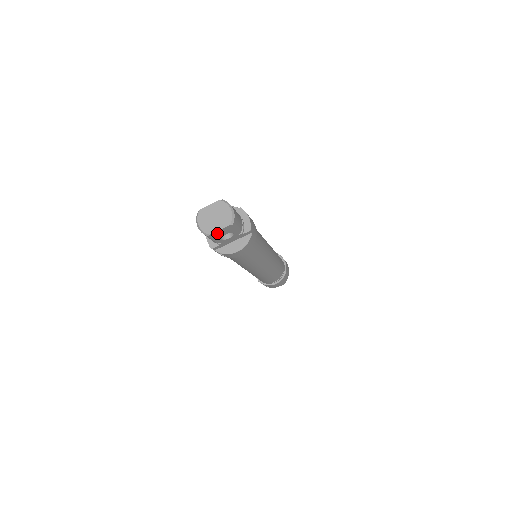
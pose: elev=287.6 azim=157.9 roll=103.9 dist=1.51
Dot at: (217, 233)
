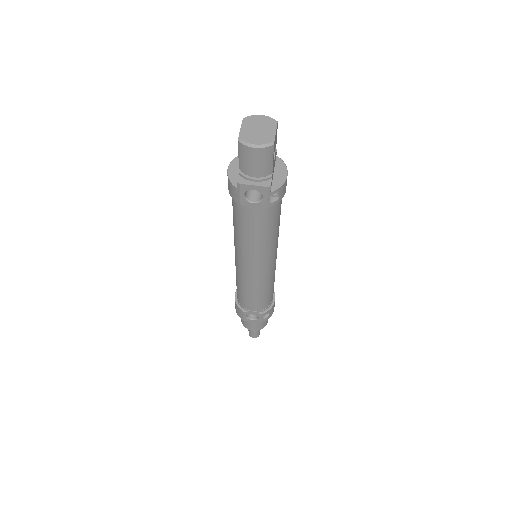
Dot at: (274, 140)
